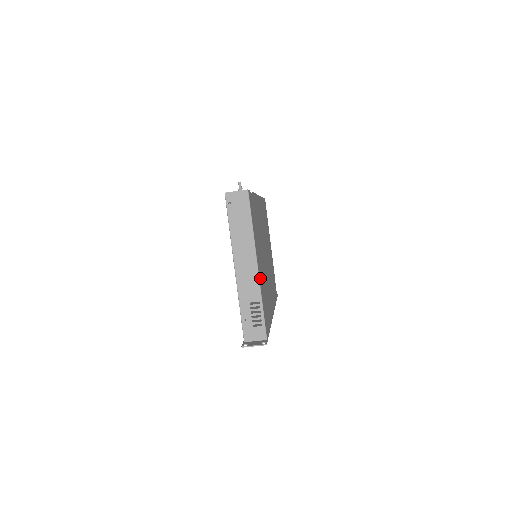
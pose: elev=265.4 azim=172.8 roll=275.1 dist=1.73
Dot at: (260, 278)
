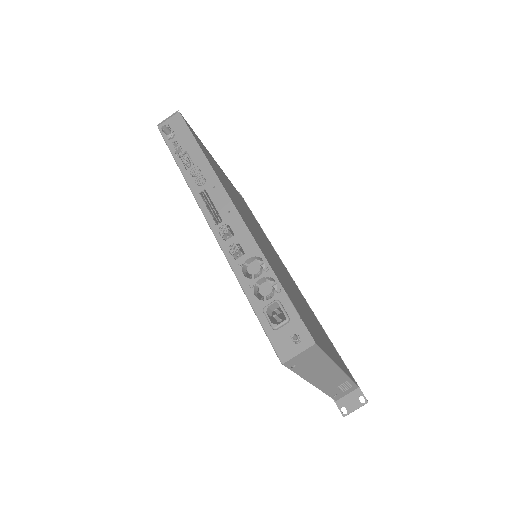
Dot at: occluded
